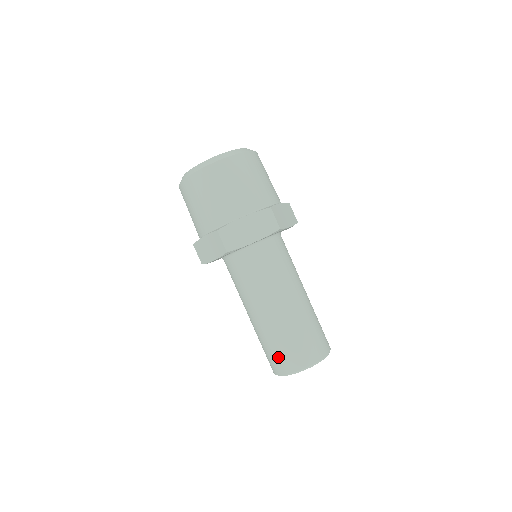
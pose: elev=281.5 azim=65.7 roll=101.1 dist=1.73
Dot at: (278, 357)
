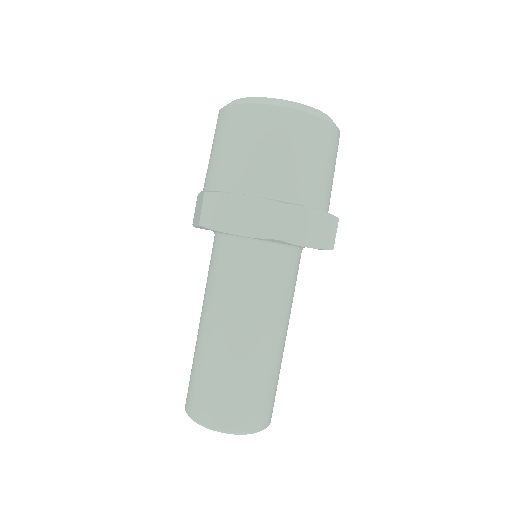
Dot at: (192, 388)
